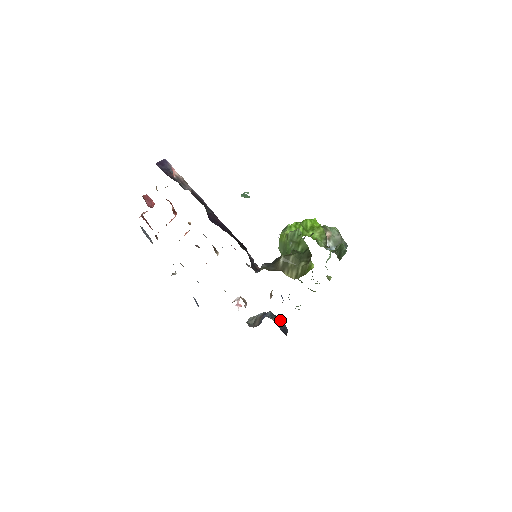
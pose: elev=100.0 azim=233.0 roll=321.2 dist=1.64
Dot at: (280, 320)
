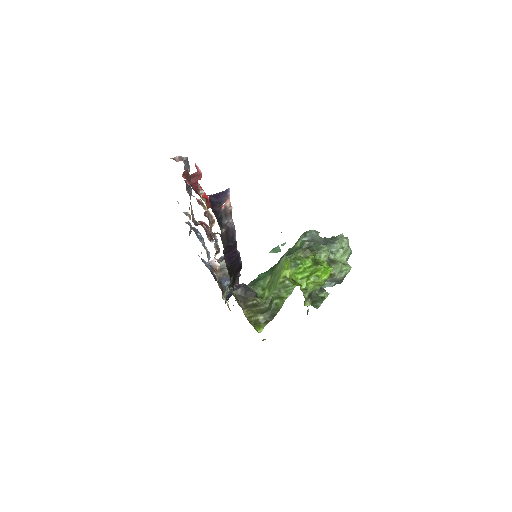
Dot at: occluded
